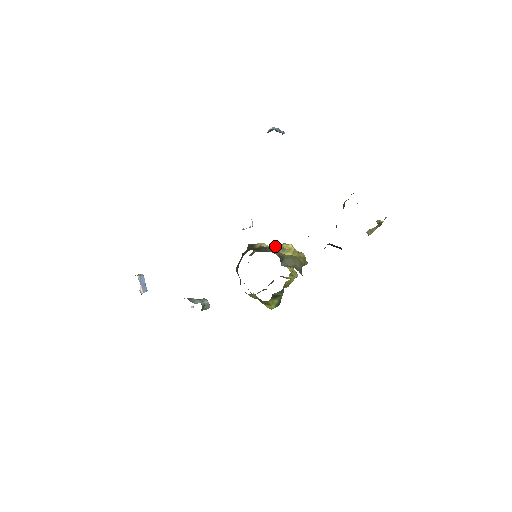
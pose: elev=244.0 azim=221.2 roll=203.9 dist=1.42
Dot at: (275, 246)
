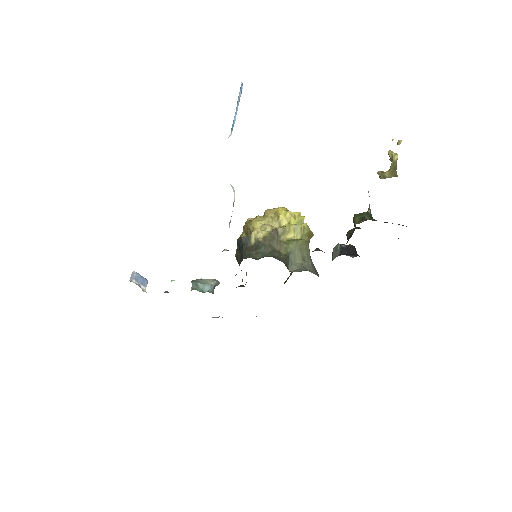
Dot at: (273, 233)
